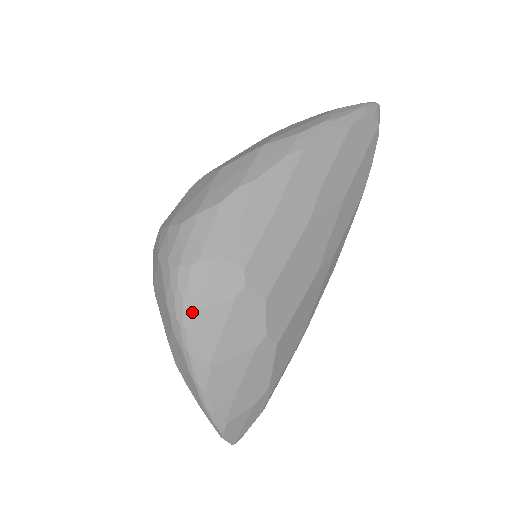
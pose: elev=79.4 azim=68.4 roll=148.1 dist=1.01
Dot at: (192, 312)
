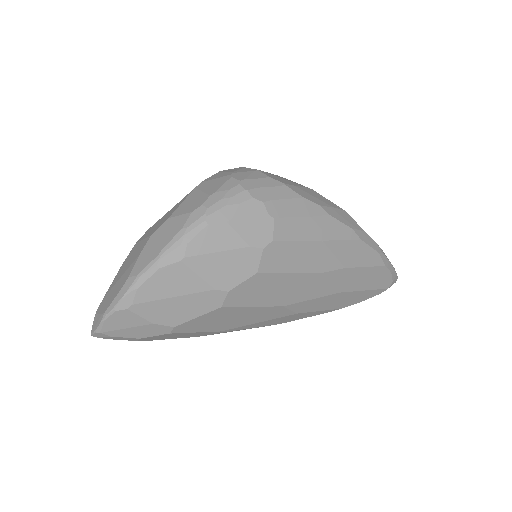
Dot at: (221, 218)
